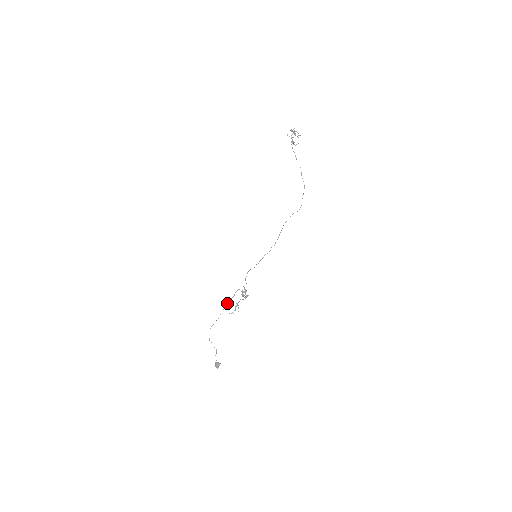
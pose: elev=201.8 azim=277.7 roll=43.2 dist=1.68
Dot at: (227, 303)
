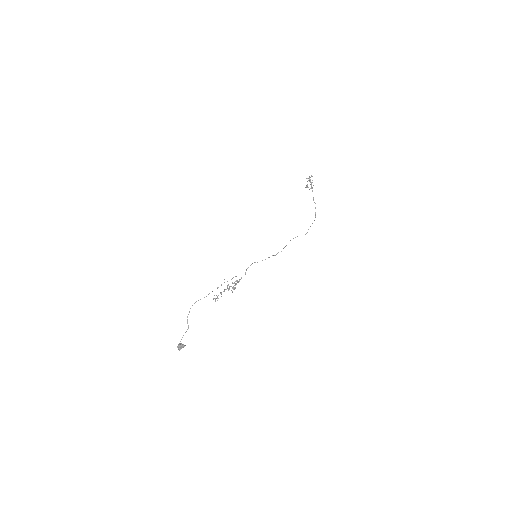
Dot at: (221, 284)
